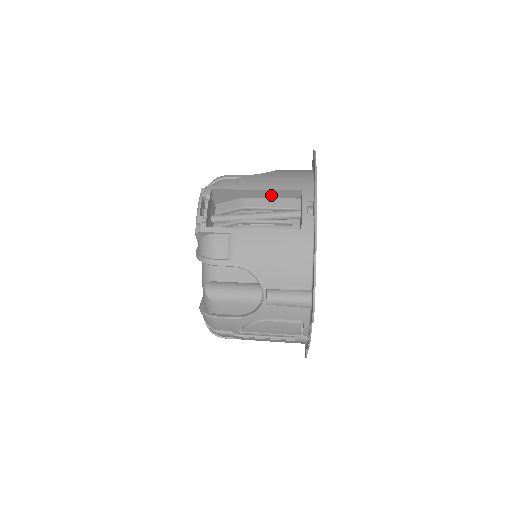
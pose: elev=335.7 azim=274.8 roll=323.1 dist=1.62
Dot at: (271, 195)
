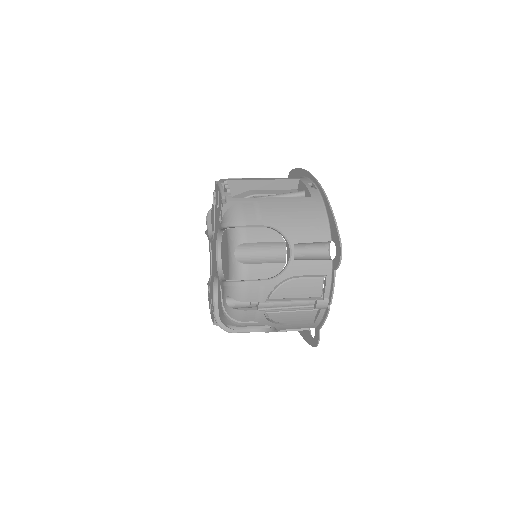
Dot at: (274, 186)
